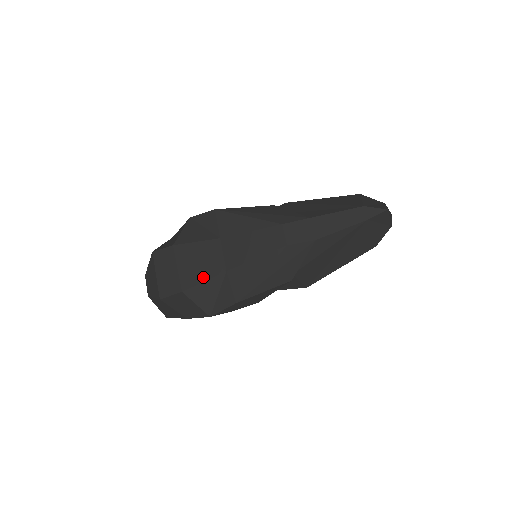
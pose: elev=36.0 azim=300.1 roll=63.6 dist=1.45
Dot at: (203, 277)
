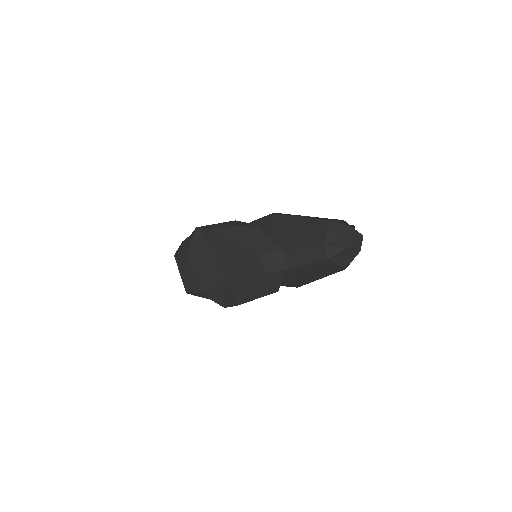
Dot at: (211, 284)
